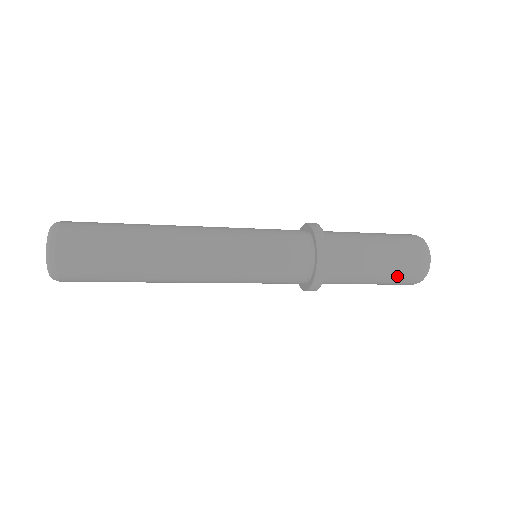
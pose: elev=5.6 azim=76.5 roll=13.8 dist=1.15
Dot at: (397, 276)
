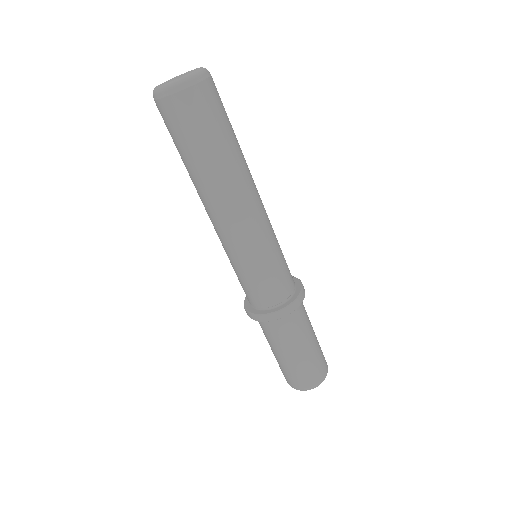
Dot at: (318, 358)
